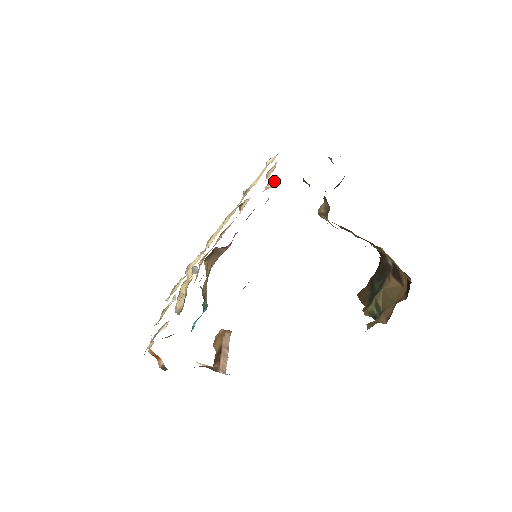
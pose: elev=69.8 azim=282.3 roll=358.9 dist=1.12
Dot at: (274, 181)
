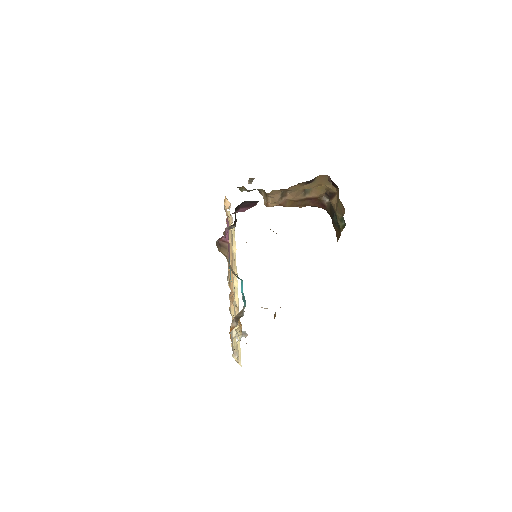
Dot at: (227, 202)
